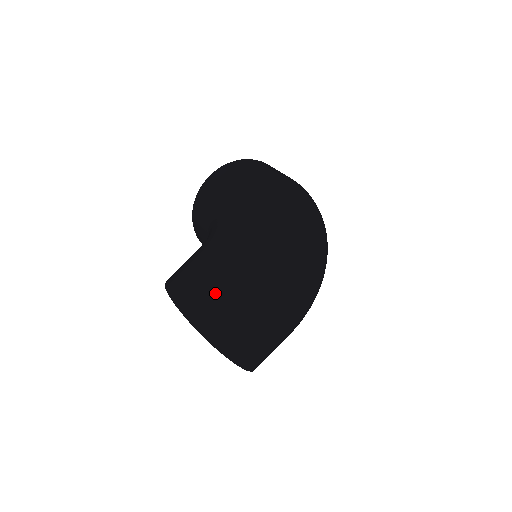
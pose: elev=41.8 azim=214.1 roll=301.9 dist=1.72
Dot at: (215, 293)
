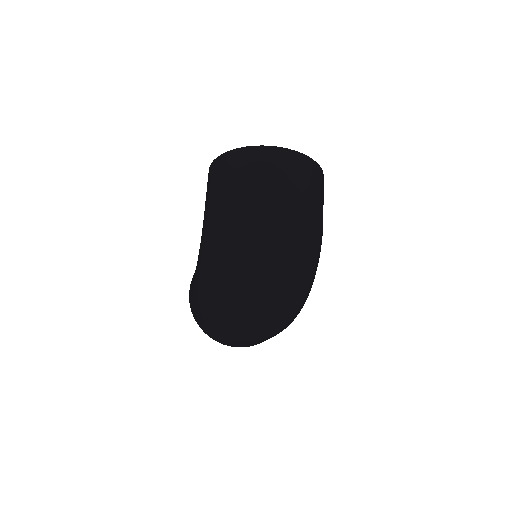
Dot at: (198, 315)
